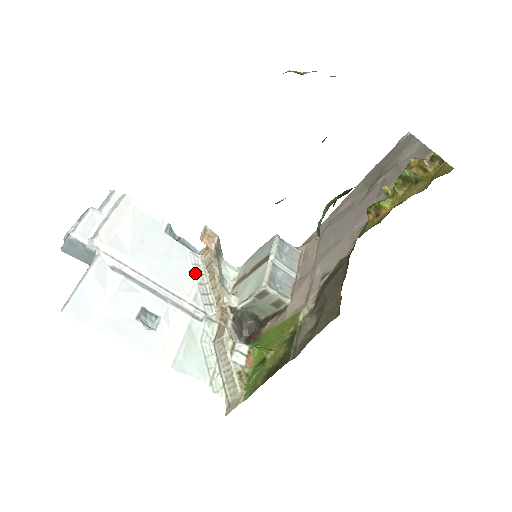
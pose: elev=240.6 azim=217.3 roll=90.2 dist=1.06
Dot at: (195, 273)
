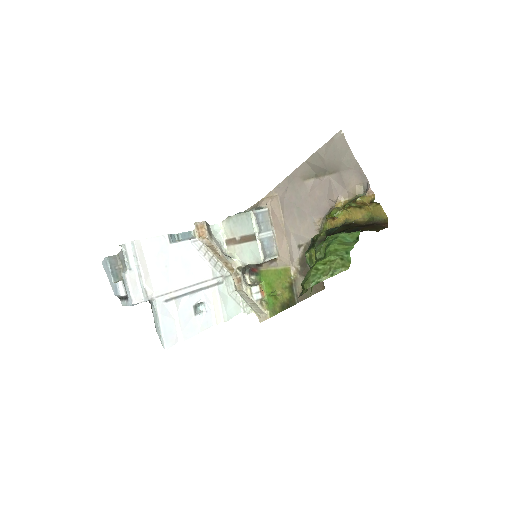
Dot at: (203, 255)
